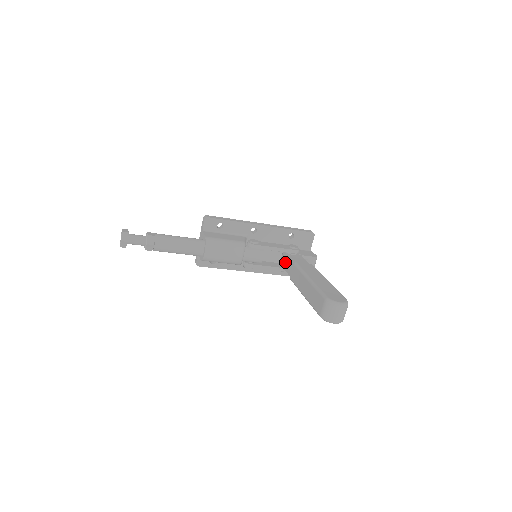
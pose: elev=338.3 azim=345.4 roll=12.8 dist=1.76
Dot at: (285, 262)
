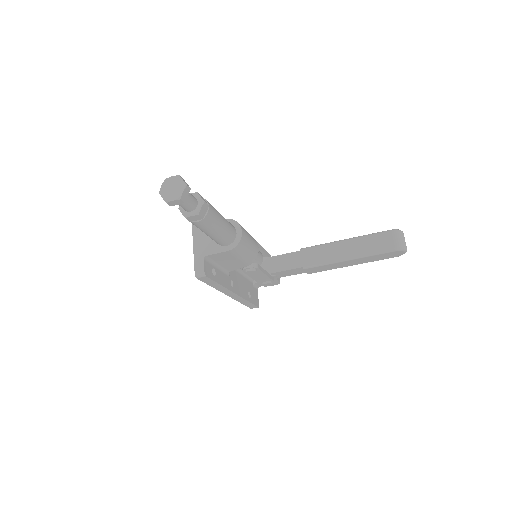
Dot at: (274, 264)
